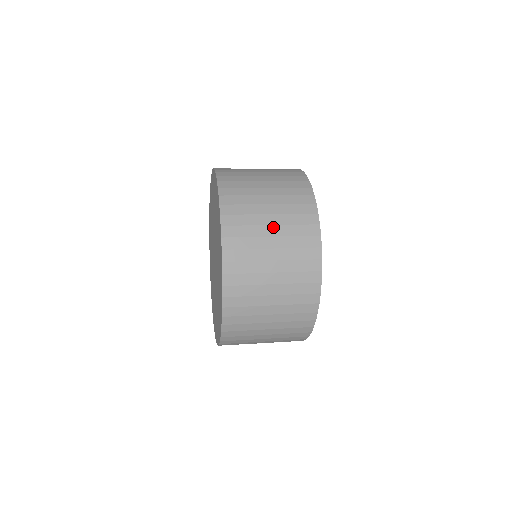
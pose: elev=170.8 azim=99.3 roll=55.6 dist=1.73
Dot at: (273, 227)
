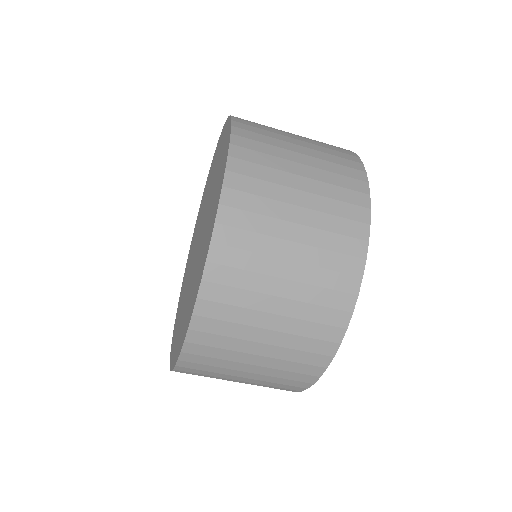
Dot at: (300, 141)
